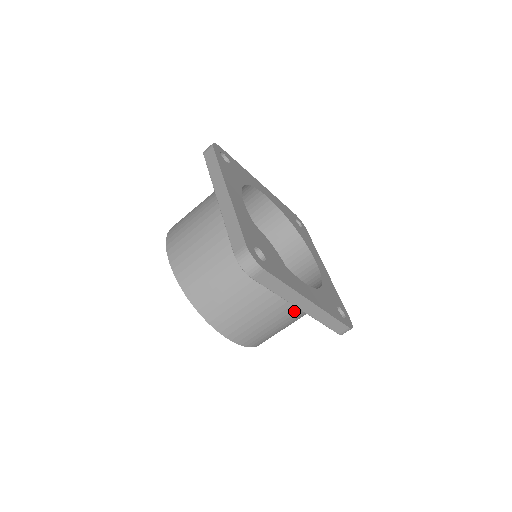
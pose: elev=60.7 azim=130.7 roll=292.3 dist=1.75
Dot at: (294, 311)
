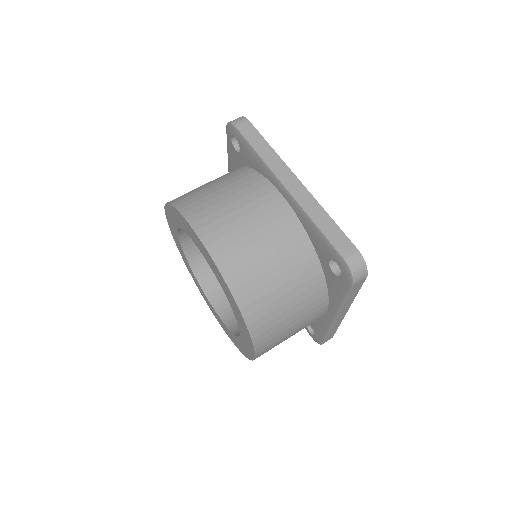
Dot at: (280, 212)
